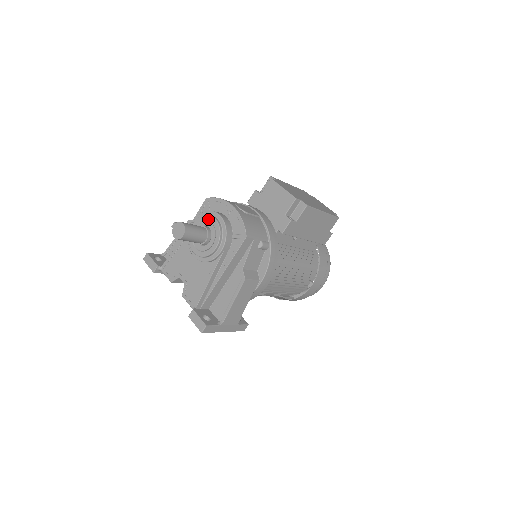
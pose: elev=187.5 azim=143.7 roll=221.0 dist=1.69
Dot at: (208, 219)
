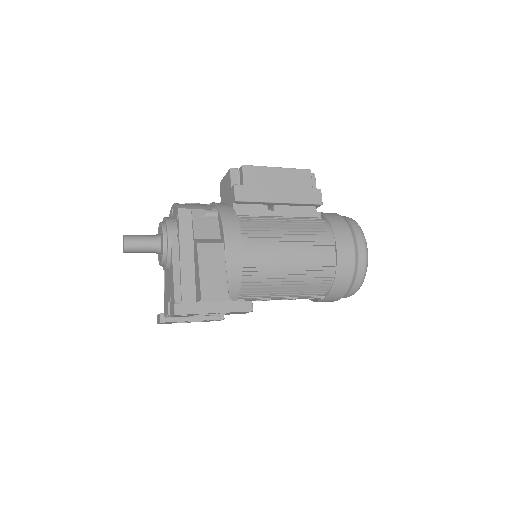
Dot at: (158, 230)
